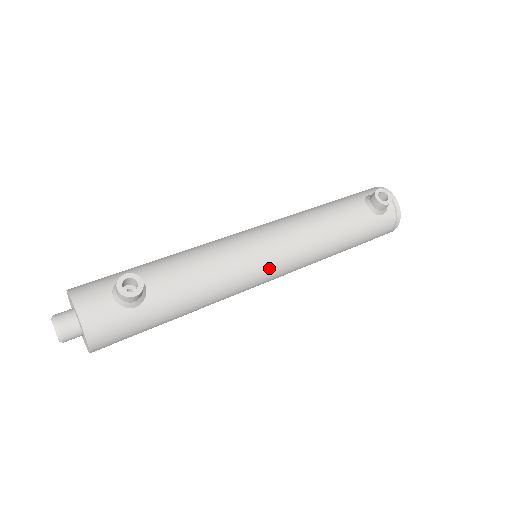
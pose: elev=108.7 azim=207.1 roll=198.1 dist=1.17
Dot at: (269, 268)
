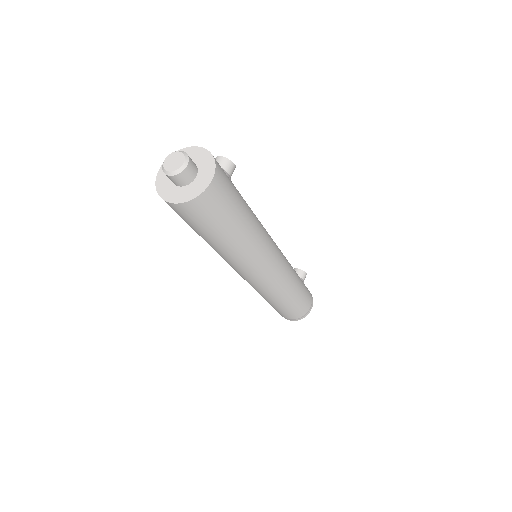
Dot at: (277, 247)
